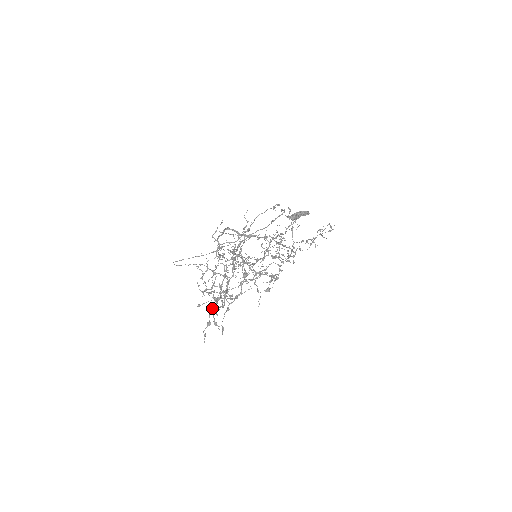
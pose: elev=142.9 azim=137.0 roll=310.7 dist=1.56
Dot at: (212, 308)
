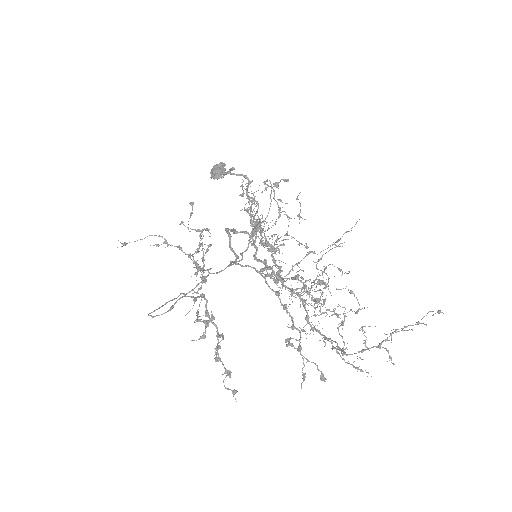
Dot at: (216, 350)
